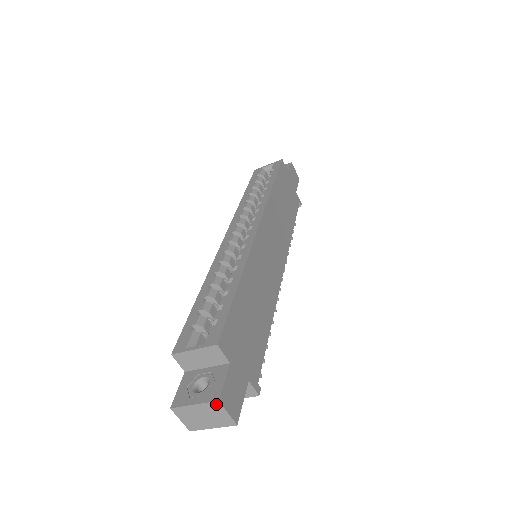
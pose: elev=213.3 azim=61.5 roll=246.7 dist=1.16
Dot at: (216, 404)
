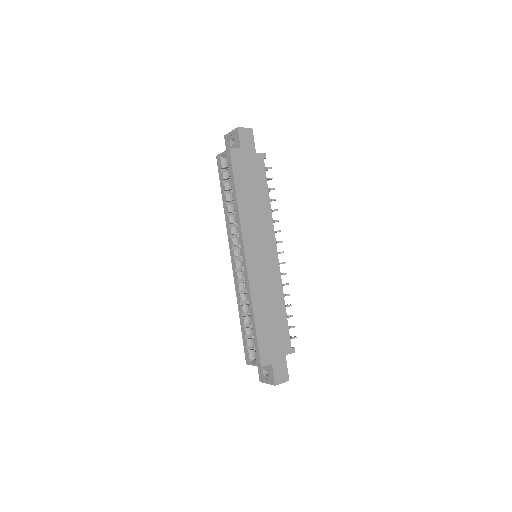
Dot at: (275, 385)
